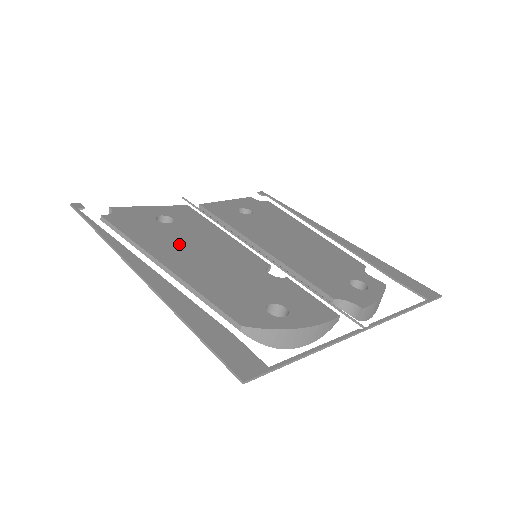
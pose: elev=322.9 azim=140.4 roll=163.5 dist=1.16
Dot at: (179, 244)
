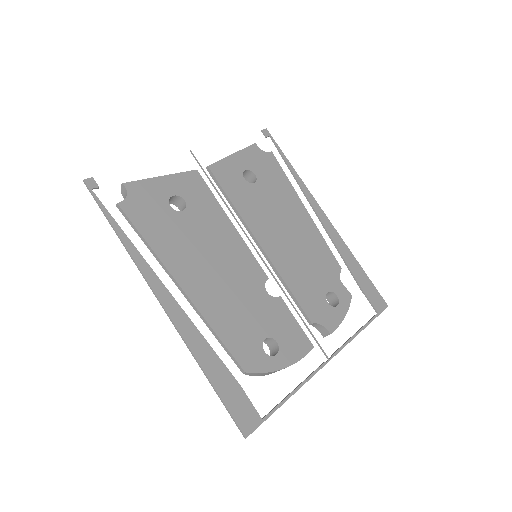
Dot at: (194, 252)
